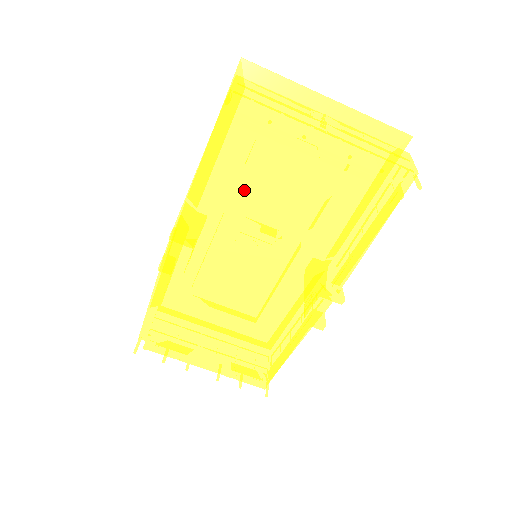
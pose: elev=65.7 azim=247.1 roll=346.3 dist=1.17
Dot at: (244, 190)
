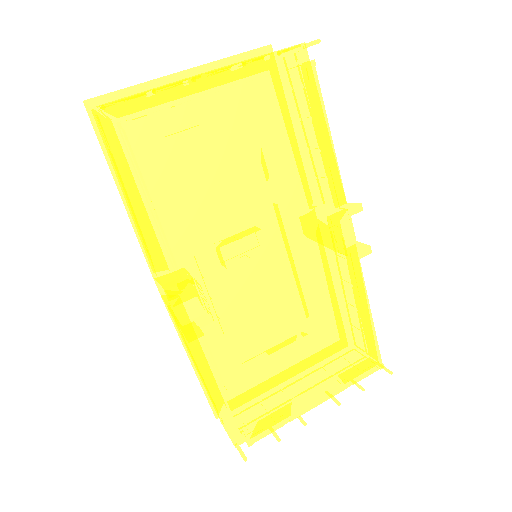
Dot at: (190, 179)
